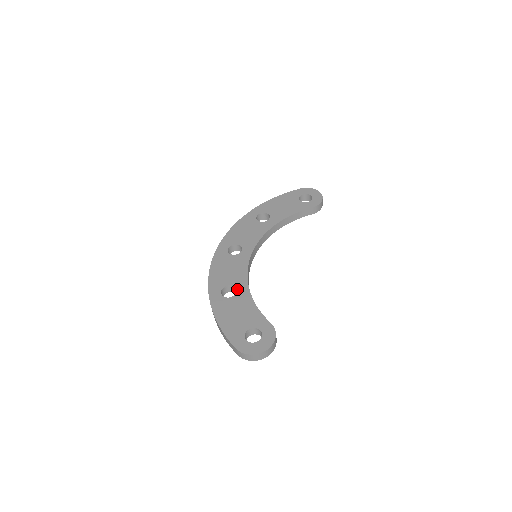
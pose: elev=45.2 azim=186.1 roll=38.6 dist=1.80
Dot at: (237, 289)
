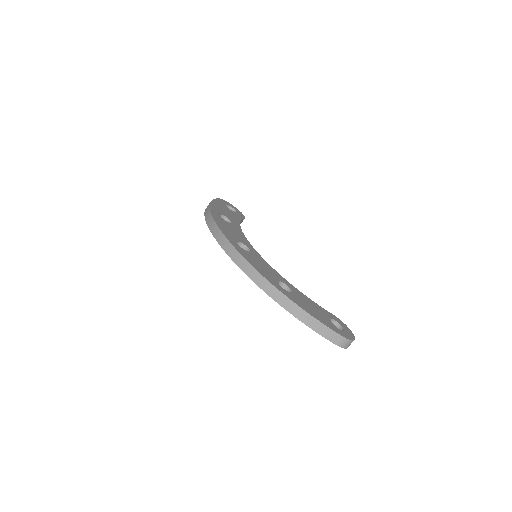
Dot at: (287, 285)
